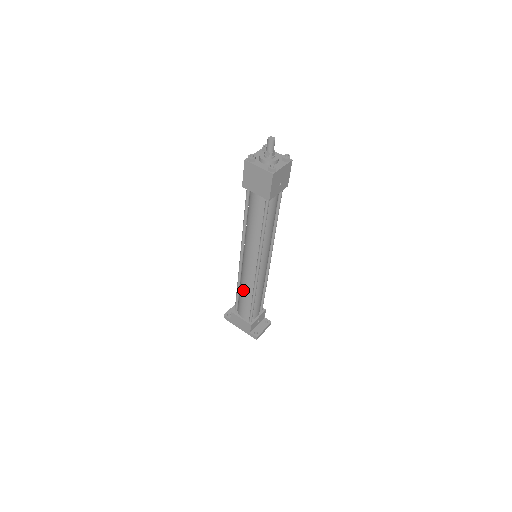
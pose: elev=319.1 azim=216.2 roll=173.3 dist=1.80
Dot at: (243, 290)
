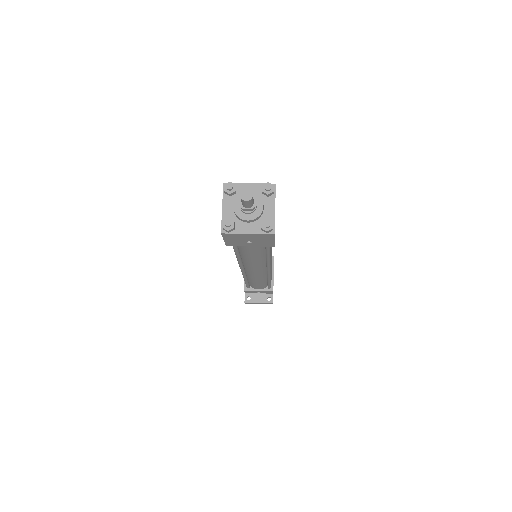
Dot at: occluded
